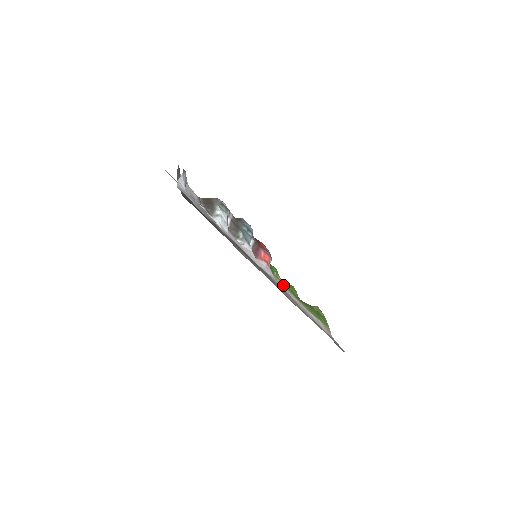
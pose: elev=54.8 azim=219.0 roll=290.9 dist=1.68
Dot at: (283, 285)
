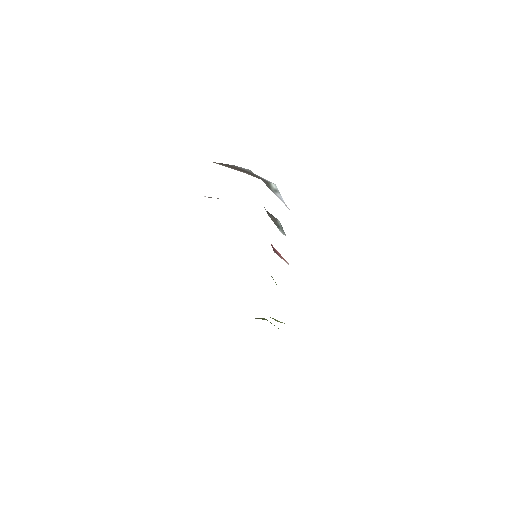
Dot at: occluded
